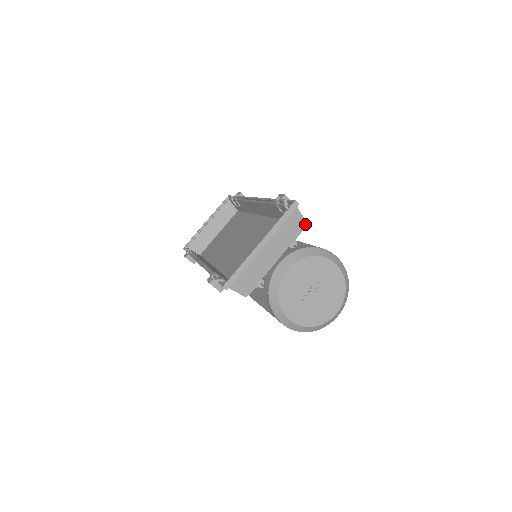
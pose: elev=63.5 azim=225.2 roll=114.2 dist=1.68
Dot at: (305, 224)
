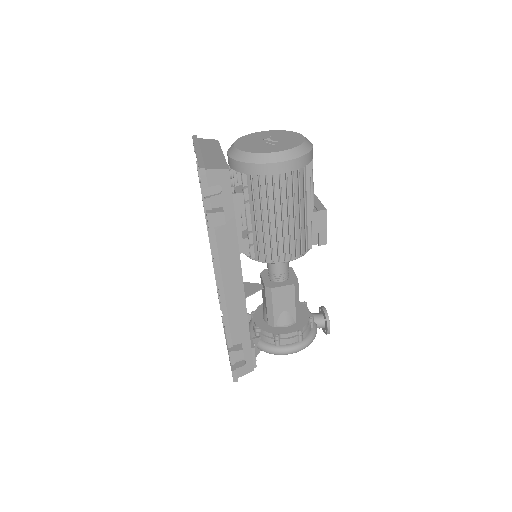
Dot at: (216, 141)
